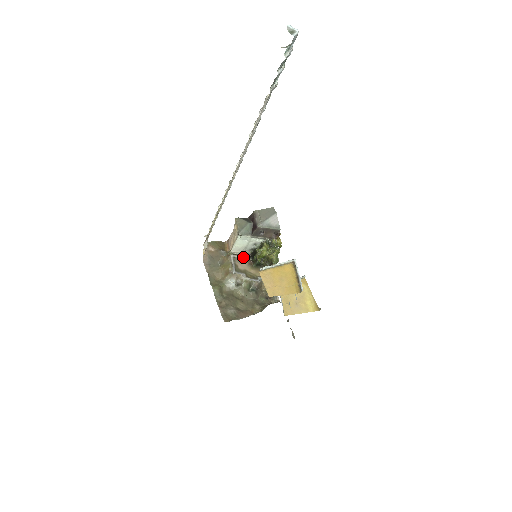
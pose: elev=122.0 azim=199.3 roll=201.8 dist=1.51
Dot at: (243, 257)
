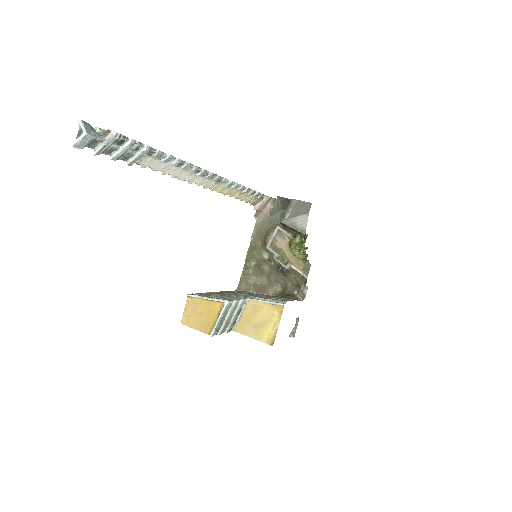
Dot at: (288, 234)
